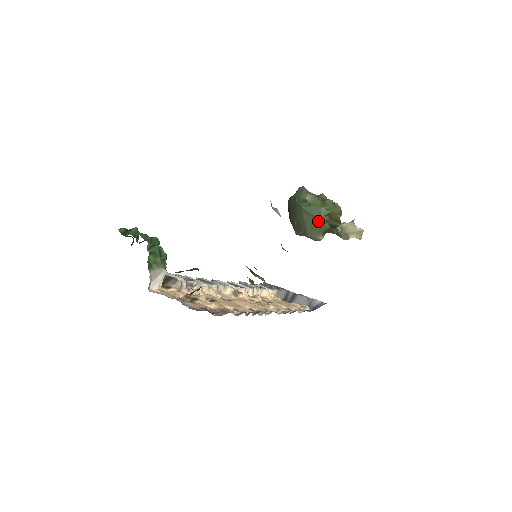
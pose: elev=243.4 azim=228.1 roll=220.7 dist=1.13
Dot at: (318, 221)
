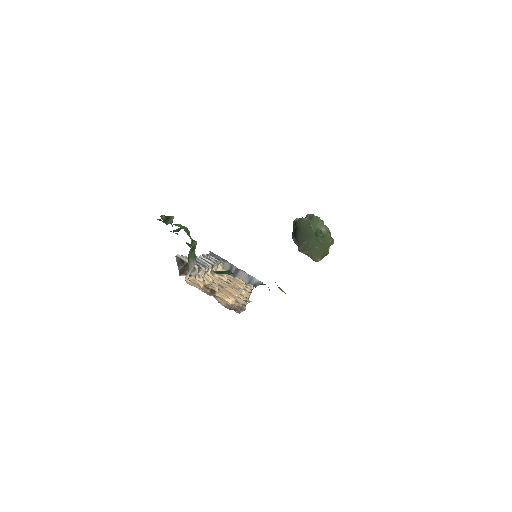
Dot at: (324, 249)
